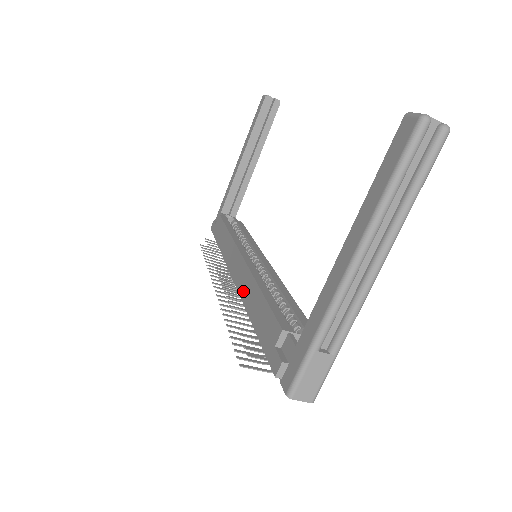
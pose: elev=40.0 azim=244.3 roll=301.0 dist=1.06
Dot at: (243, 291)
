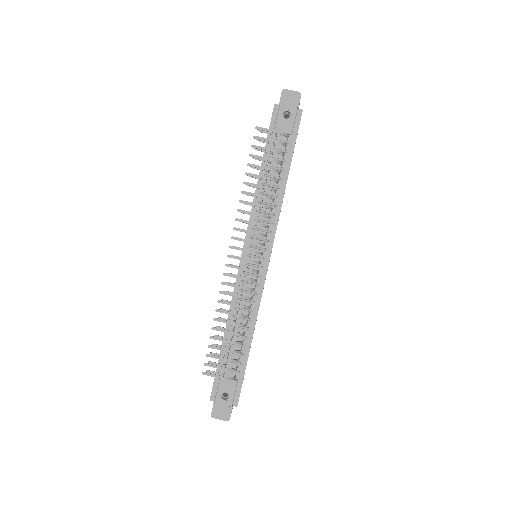
Dot at: occluded
